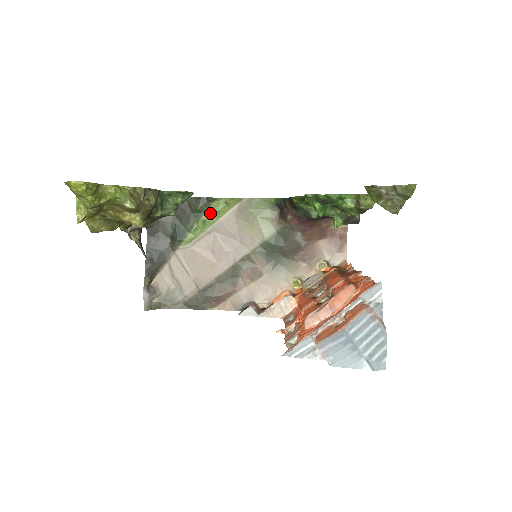
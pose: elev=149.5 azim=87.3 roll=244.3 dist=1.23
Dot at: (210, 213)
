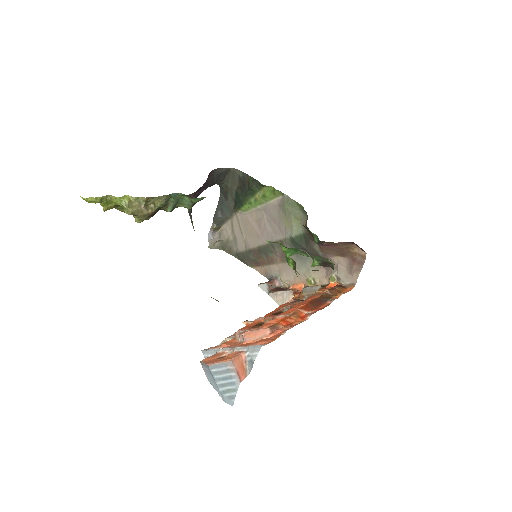
Dot at: (261, 195)
